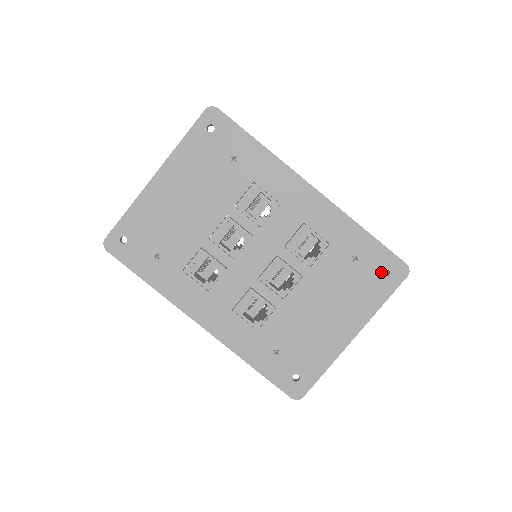
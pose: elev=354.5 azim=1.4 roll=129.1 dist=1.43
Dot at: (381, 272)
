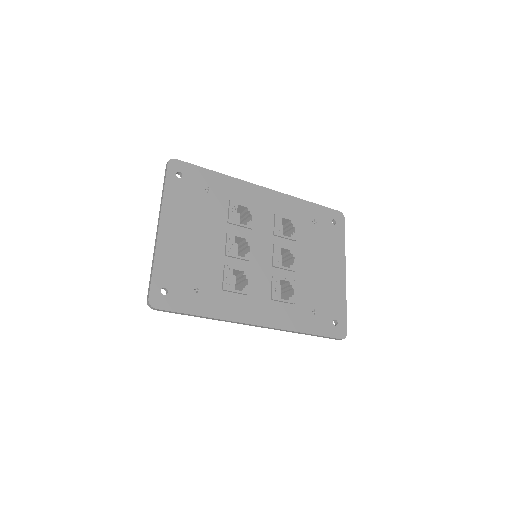
Dot at: (331, 223)
